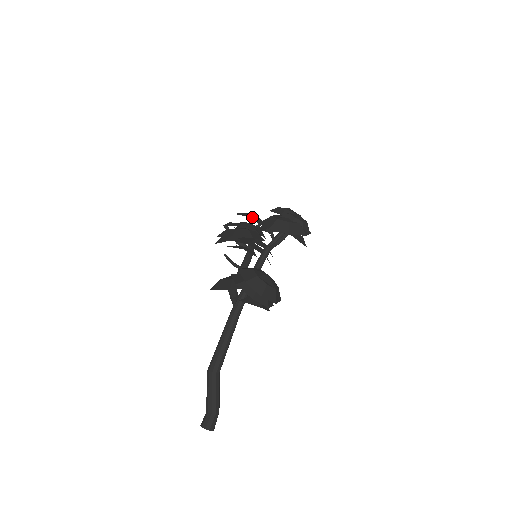
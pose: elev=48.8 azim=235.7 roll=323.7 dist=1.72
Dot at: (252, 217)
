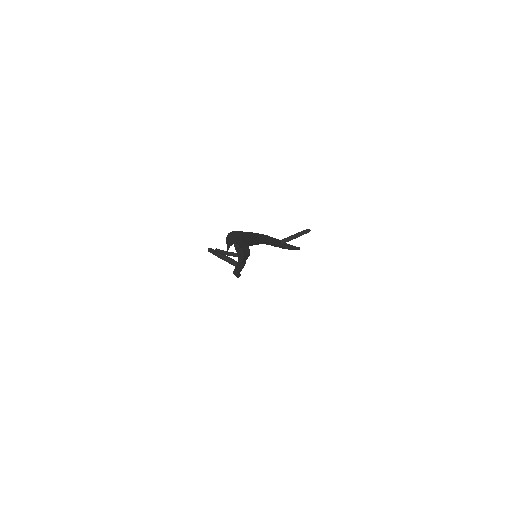
Dot at: occluded
